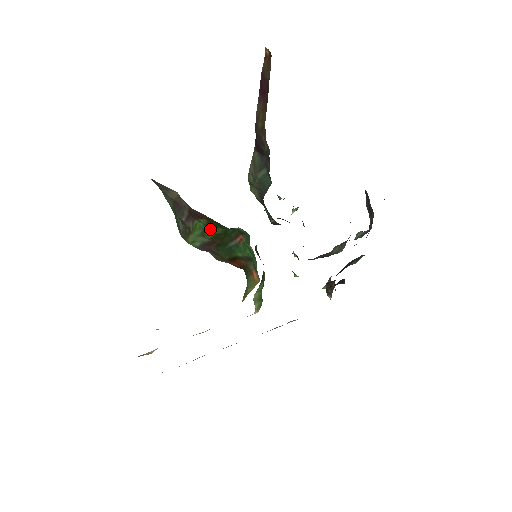
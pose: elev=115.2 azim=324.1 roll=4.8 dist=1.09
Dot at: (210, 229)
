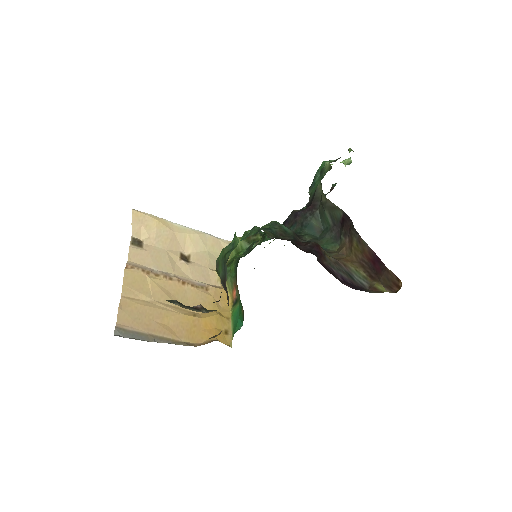
Dot at: occluded
